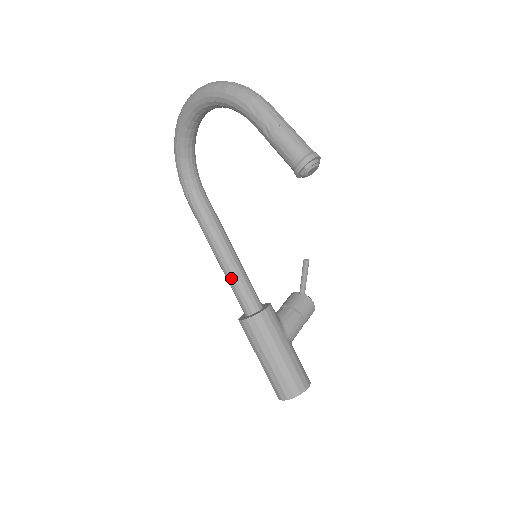
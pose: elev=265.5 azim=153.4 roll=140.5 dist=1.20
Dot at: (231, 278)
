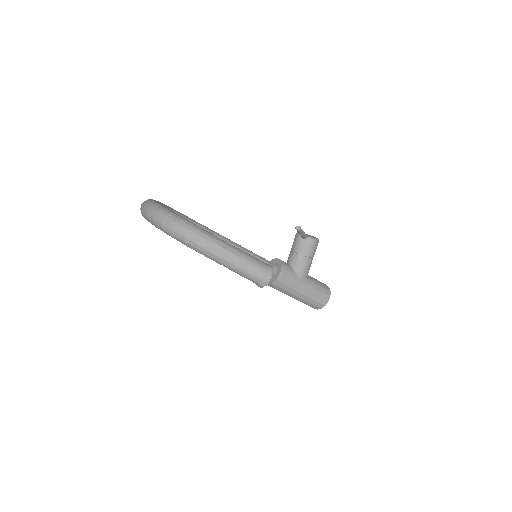
Dot at: occluded
